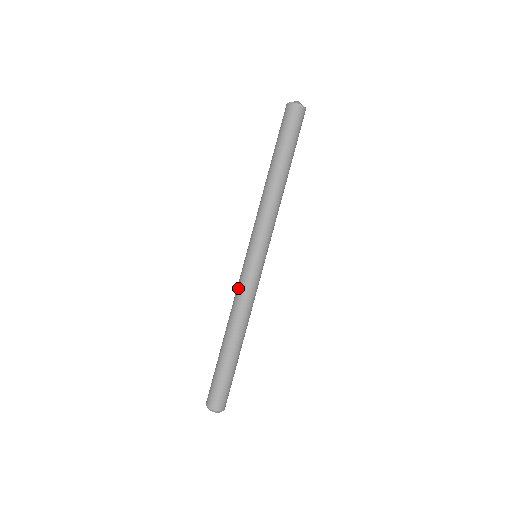
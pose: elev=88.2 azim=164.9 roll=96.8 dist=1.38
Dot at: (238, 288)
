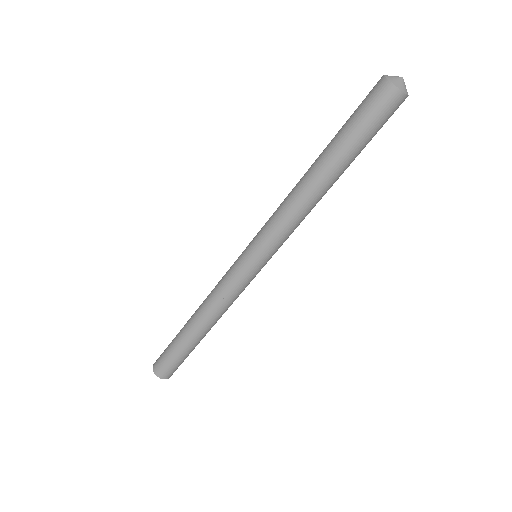
Dot at: (225, 288)
